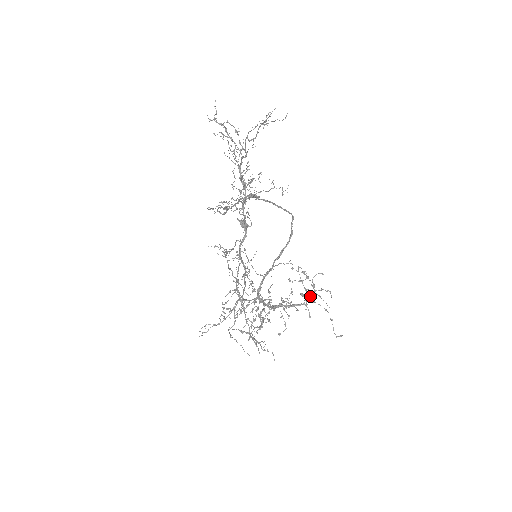
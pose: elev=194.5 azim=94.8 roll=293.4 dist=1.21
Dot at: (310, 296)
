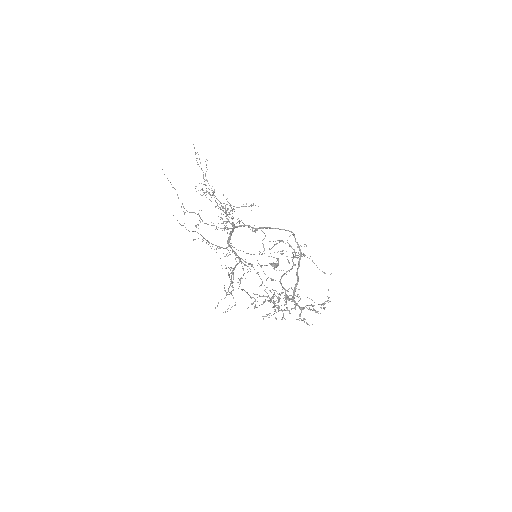
Dot at: (294, 256)
